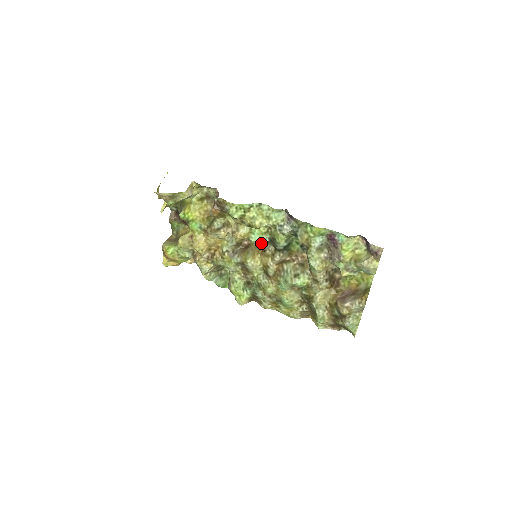
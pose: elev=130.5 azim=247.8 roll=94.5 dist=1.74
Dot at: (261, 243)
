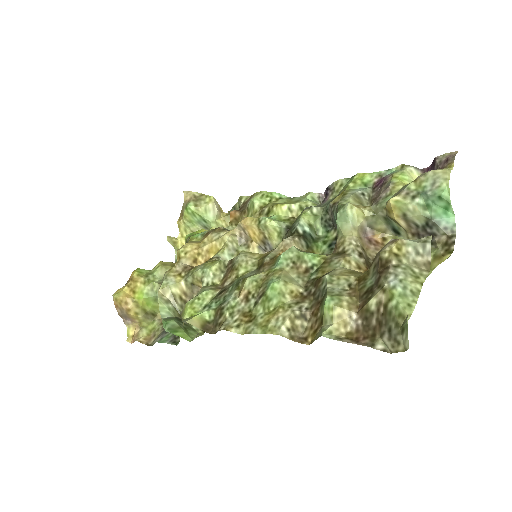
Dot at: occluded
